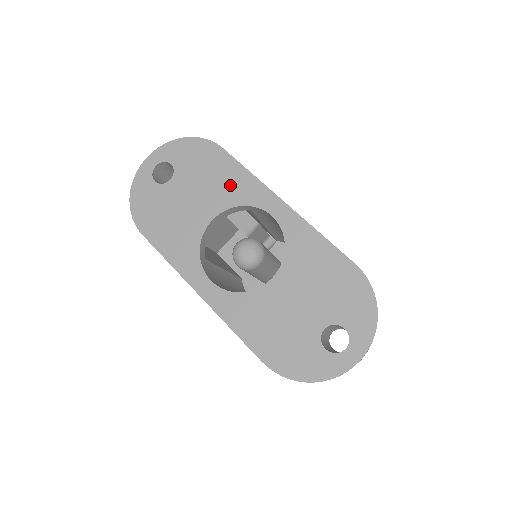
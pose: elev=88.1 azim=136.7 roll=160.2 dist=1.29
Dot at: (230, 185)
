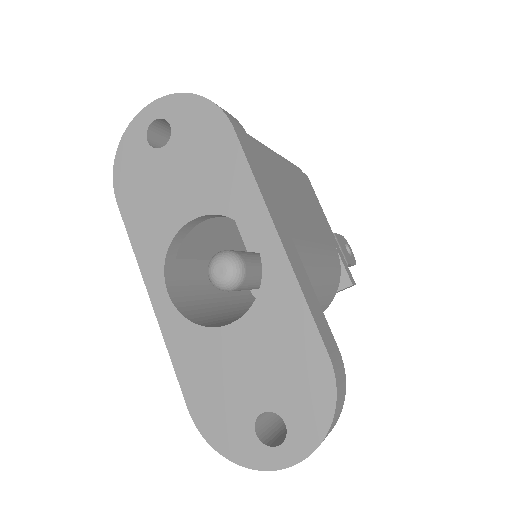
Dot at: (225, 184)
